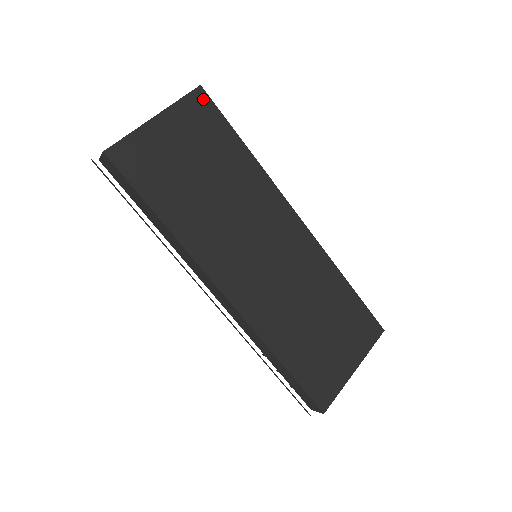
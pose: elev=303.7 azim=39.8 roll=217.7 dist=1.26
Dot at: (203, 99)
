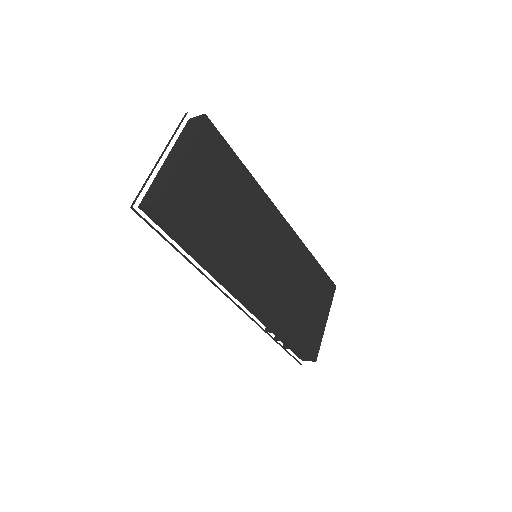
Dot at: (209, 127)
